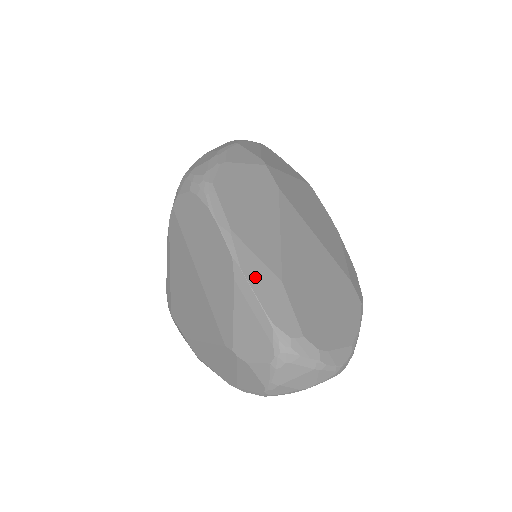
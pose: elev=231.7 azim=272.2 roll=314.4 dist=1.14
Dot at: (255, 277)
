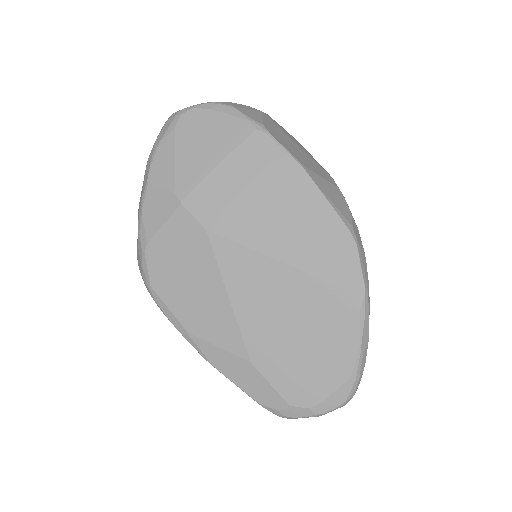
Dot at: (227, 368)
